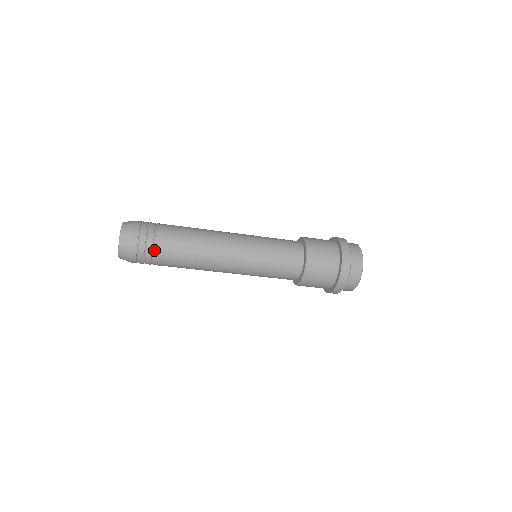
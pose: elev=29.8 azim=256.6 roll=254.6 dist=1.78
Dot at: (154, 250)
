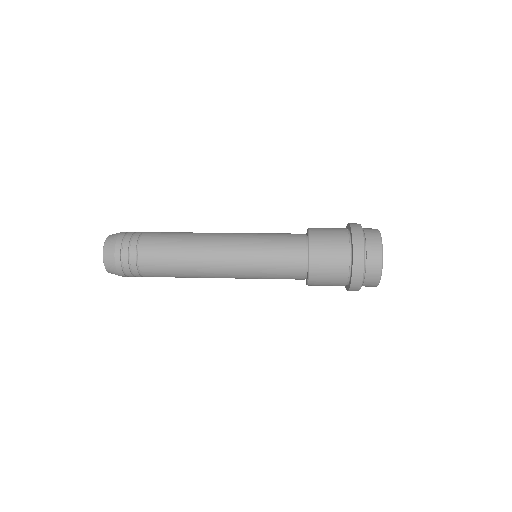
Dot at: (143, 276)
